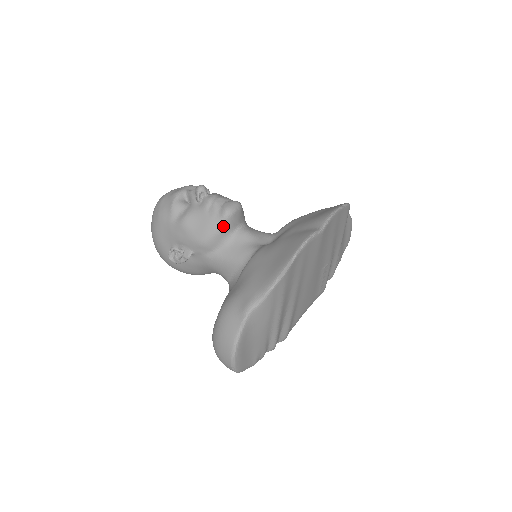
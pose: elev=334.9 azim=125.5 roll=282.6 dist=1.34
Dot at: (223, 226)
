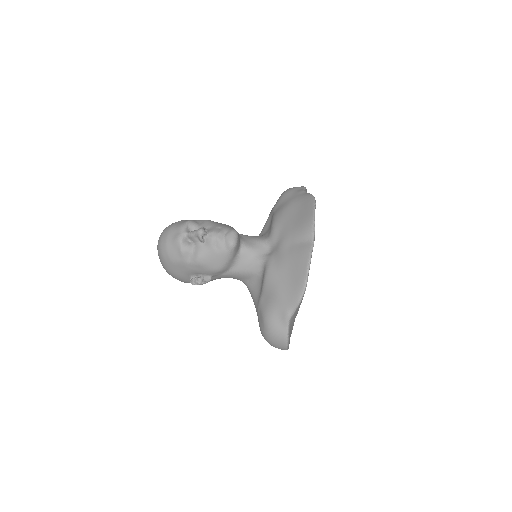
Dot at: (232, 255)
